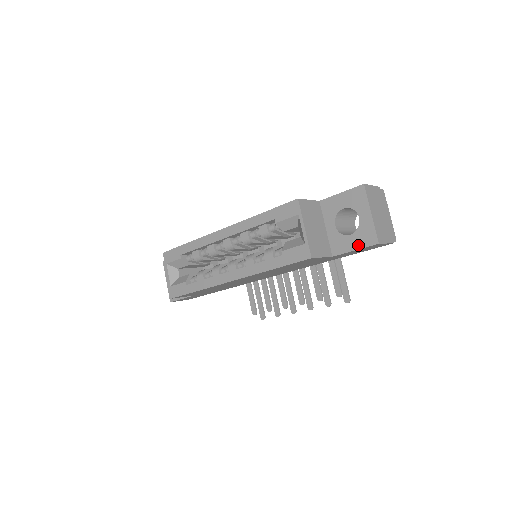
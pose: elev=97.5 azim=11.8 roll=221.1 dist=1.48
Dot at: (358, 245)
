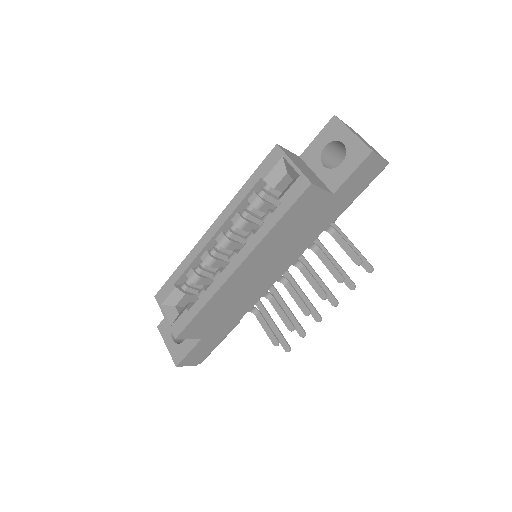
Dot at: (353, 166)
